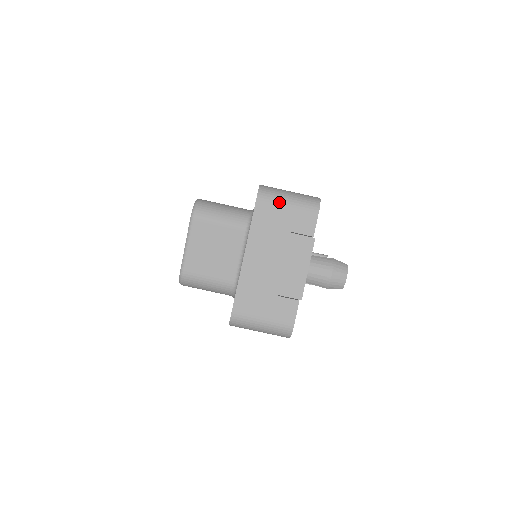
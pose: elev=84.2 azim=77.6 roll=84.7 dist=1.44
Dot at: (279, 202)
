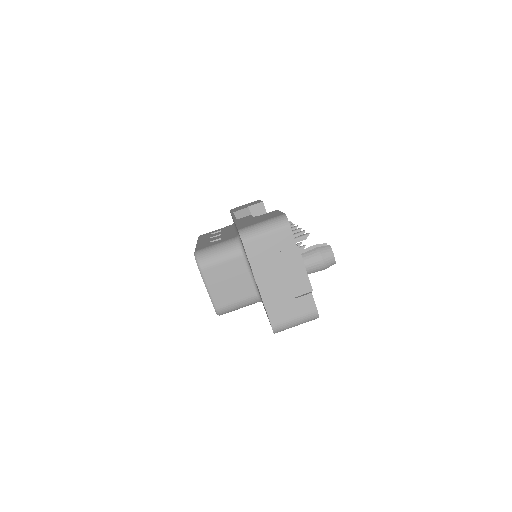
Dot at: (260, 237)
